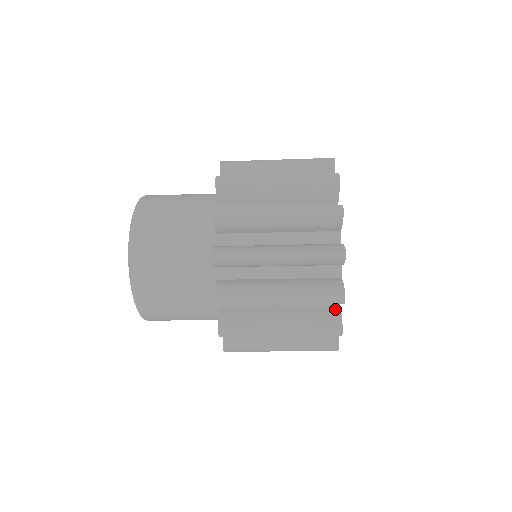
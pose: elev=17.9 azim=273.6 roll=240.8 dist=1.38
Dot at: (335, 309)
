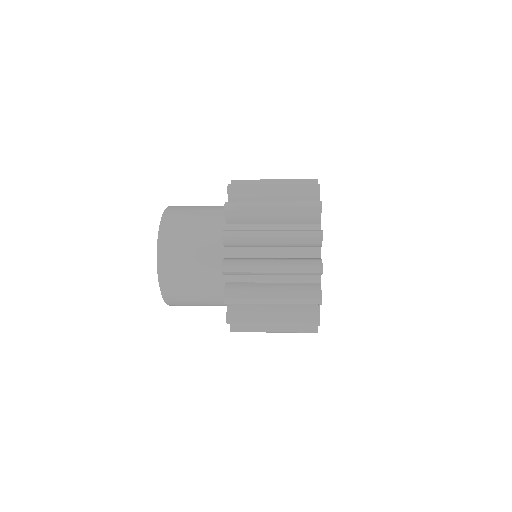
Dot at: occluded
